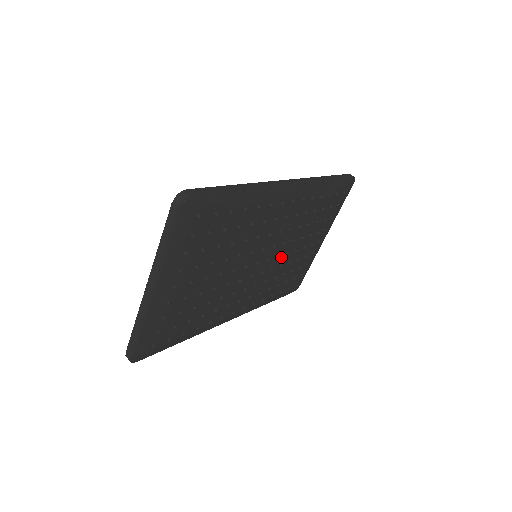
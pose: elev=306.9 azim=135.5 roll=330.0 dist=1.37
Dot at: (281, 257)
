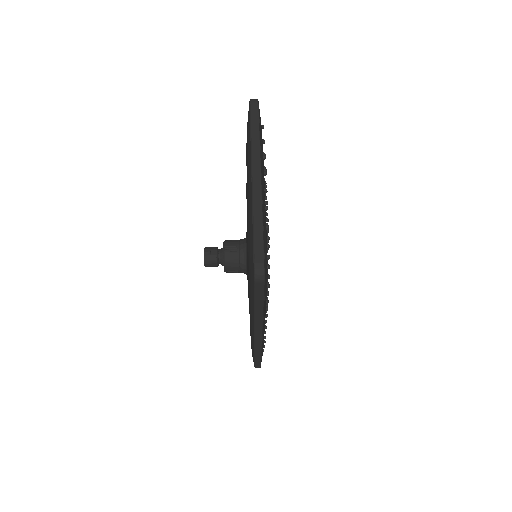
Dot at: occluded
